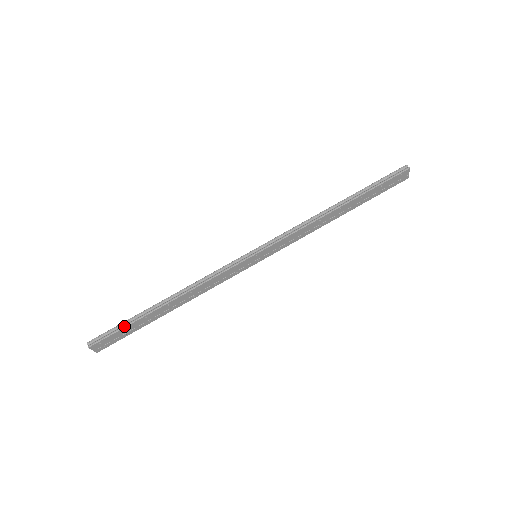
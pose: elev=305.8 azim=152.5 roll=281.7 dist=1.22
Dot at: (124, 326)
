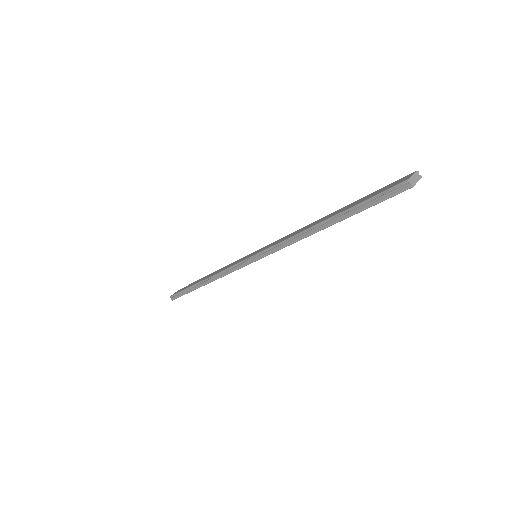
Dot at: occluded
